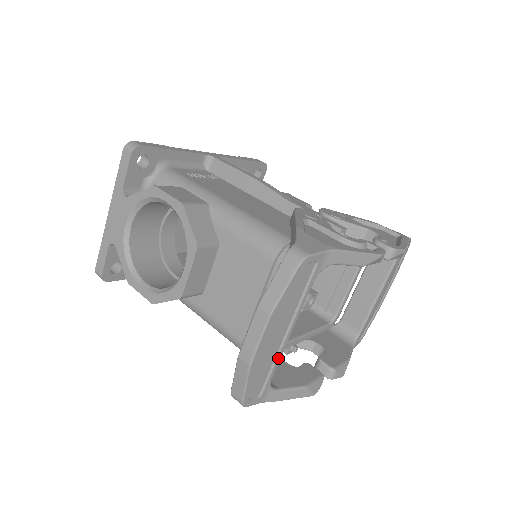
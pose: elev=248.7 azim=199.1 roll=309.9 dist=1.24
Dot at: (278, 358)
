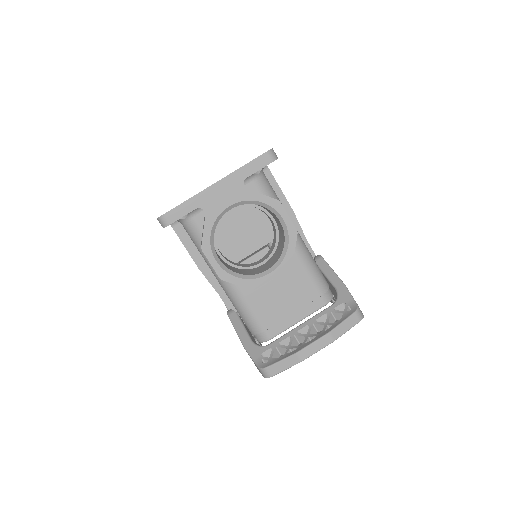
Dot at: occluded
